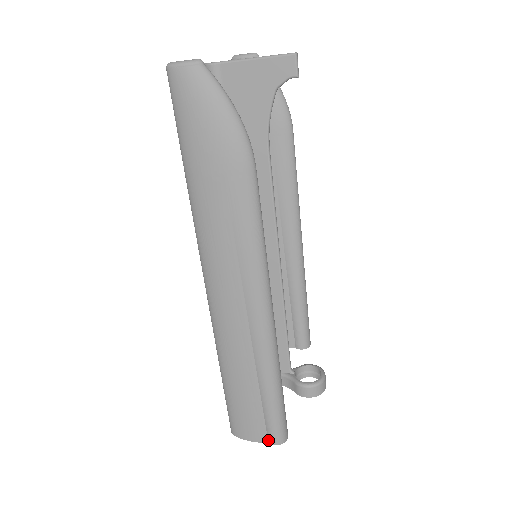
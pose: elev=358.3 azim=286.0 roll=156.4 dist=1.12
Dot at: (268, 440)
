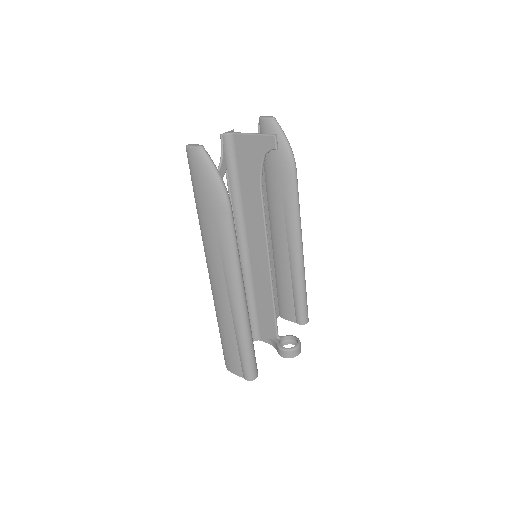
Dot at: (243, 376)
